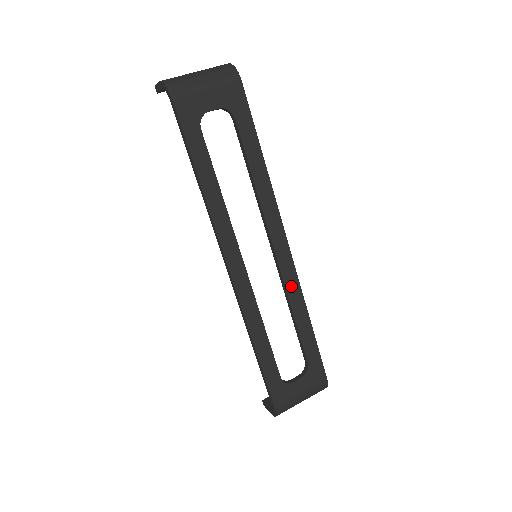
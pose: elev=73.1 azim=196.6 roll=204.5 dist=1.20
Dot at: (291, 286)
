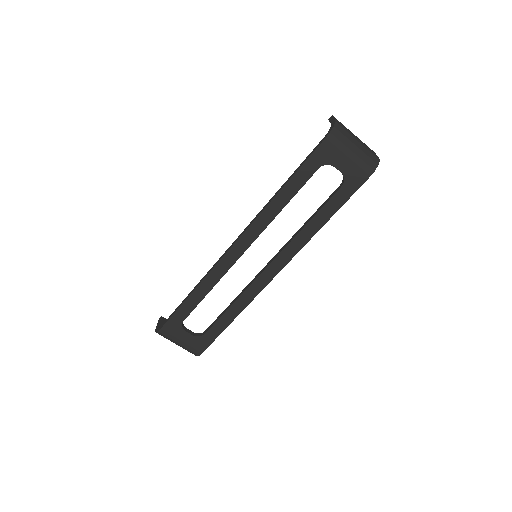
Dot at: (250, 292)
